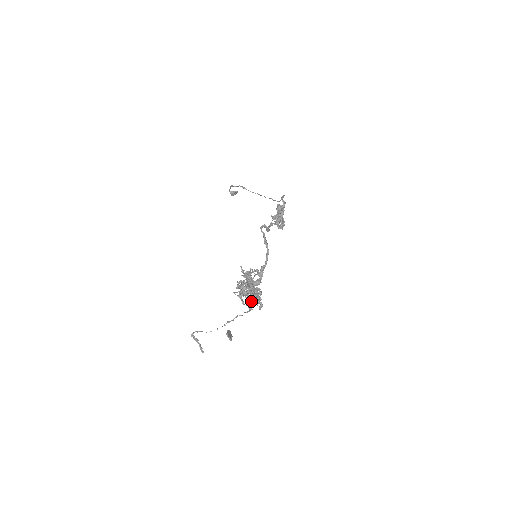
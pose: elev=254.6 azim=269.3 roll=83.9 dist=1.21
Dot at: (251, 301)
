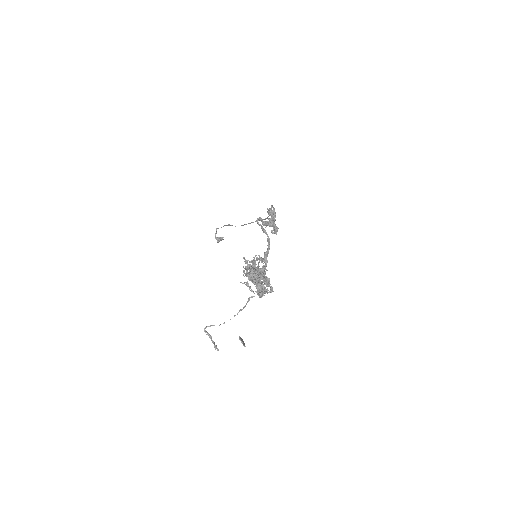
Dot at: (260, 289)
